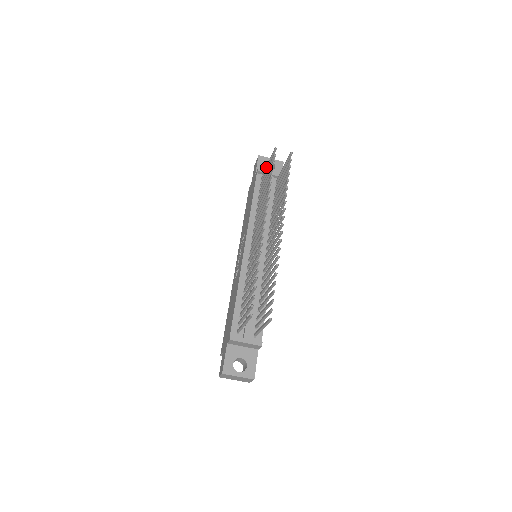
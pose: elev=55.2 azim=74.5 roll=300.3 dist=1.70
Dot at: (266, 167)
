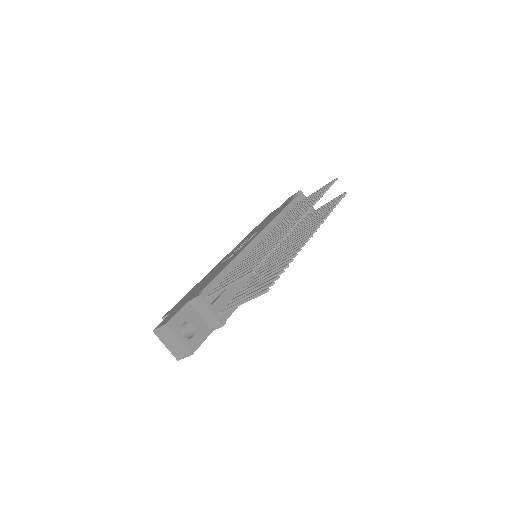
Dot at: (312, 193)
